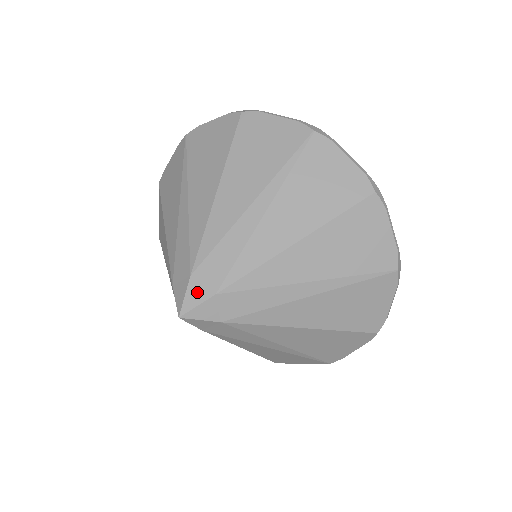
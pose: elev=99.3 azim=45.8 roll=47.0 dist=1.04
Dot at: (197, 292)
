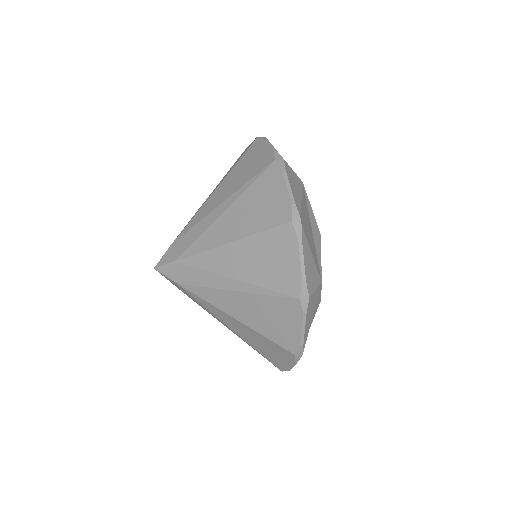
Dot at: (168, 256)
